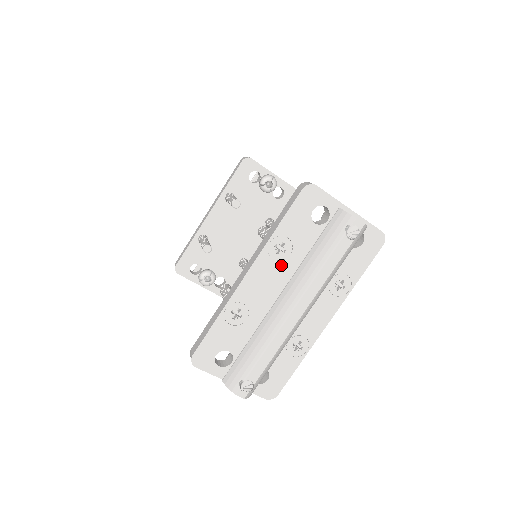
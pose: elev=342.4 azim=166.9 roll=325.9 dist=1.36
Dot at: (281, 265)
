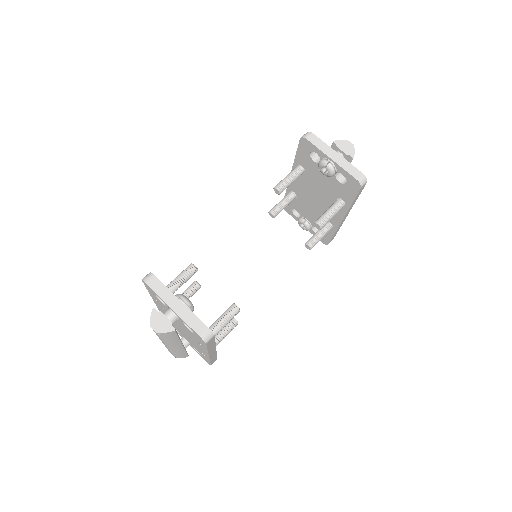
Dot at: (164, 310)
